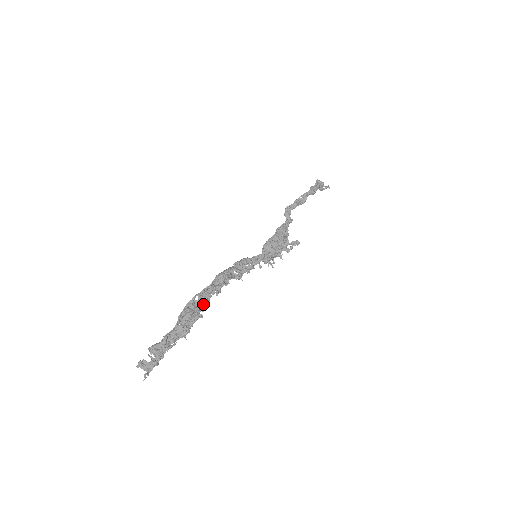
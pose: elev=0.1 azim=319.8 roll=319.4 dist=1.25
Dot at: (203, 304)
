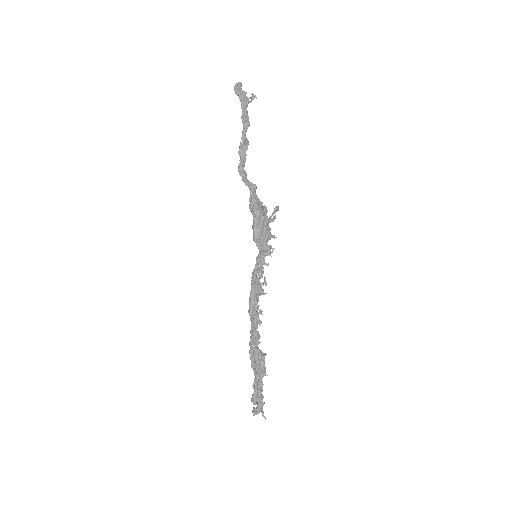
Dot at: occluded
